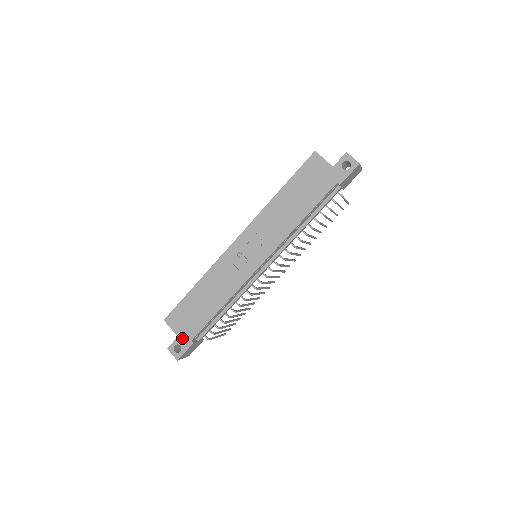
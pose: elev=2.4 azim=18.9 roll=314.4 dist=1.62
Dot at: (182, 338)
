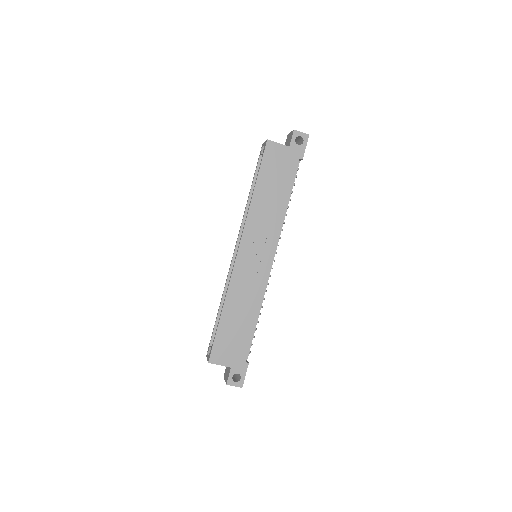
Dot at: (236, 366)
